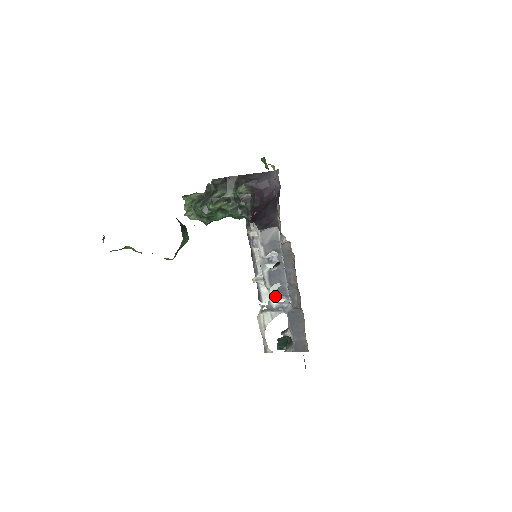
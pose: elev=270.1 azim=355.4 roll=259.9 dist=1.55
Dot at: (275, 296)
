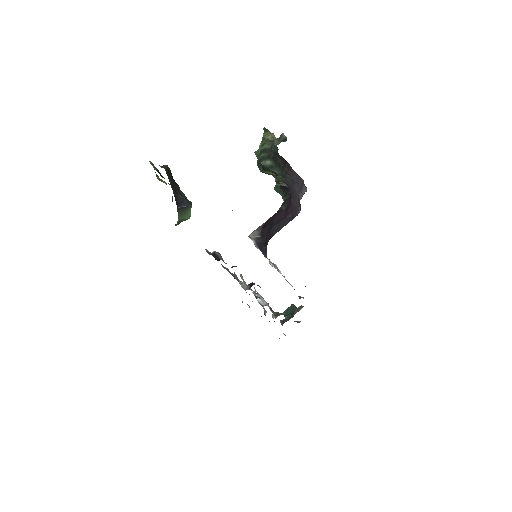
Dot at: (288, 282)
